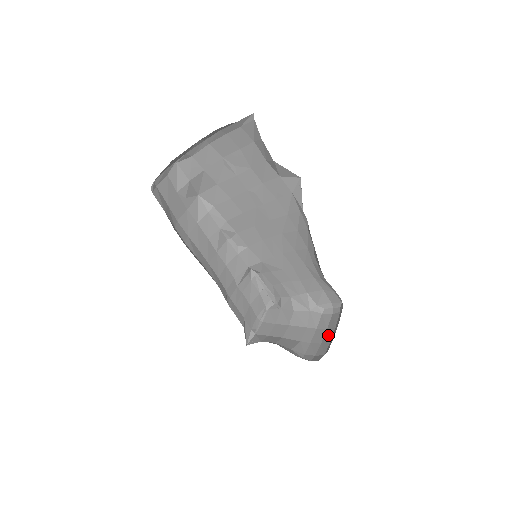
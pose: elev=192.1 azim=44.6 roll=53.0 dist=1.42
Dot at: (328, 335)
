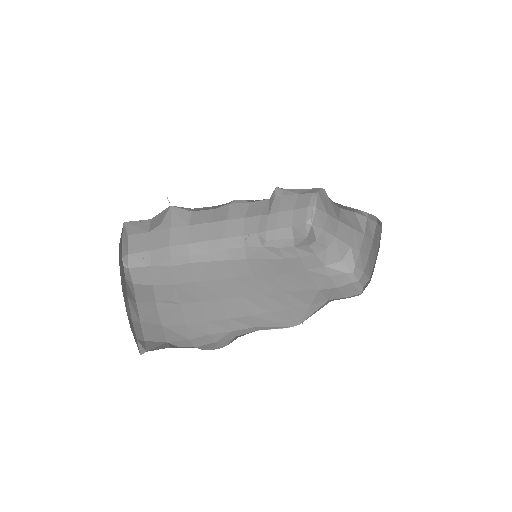
Dot at: (373, 253)
